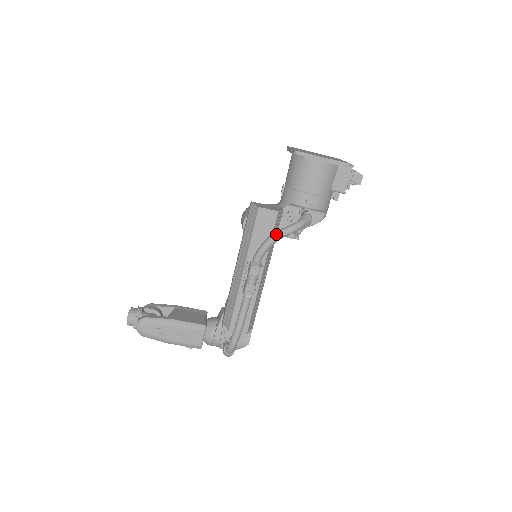
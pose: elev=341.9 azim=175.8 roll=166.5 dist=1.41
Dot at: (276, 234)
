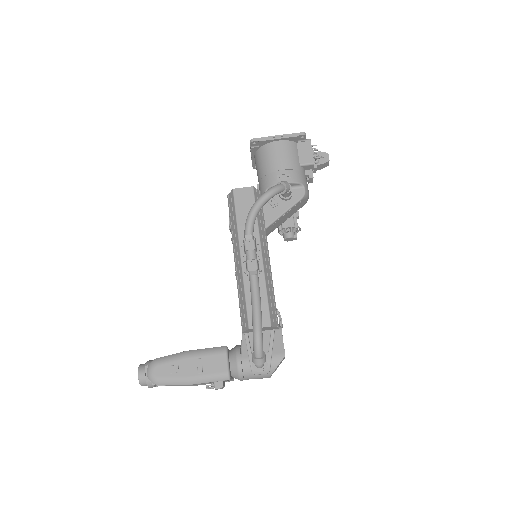
Dot at: (256, 200)
